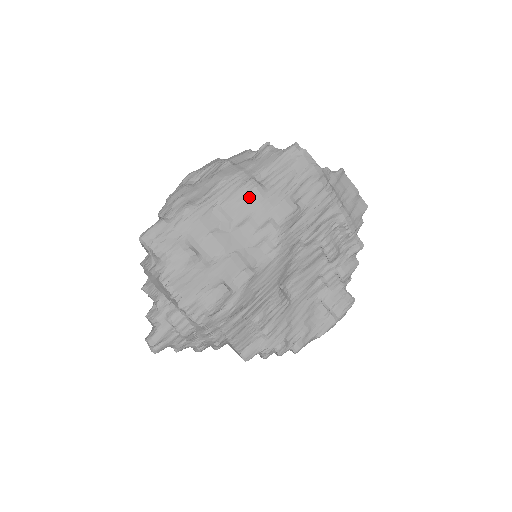
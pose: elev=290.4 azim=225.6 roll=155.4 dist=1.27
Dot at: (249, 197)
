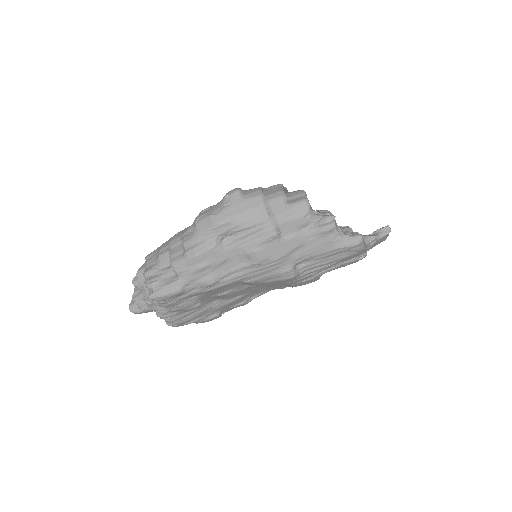
Dot at: (279, 281)
